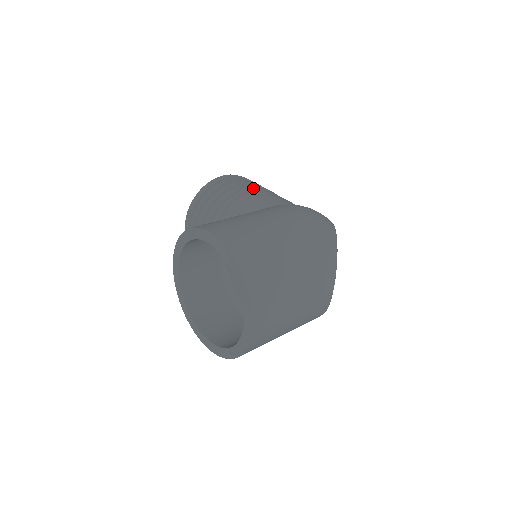
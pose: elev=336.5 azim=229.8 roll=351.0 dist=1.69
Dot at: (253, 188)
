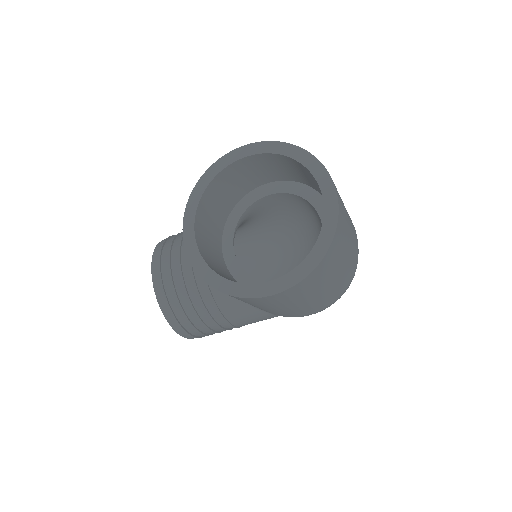
Dot at: occluded
